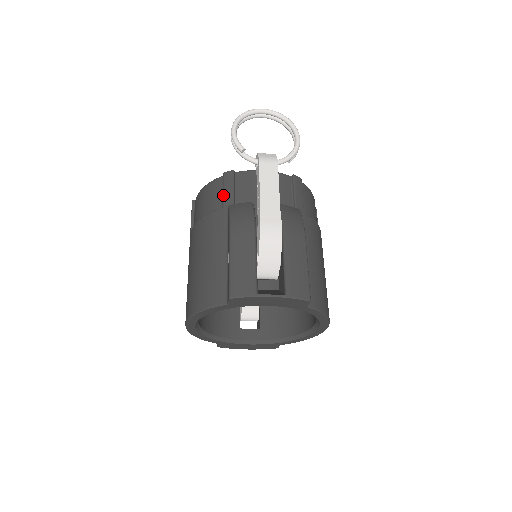
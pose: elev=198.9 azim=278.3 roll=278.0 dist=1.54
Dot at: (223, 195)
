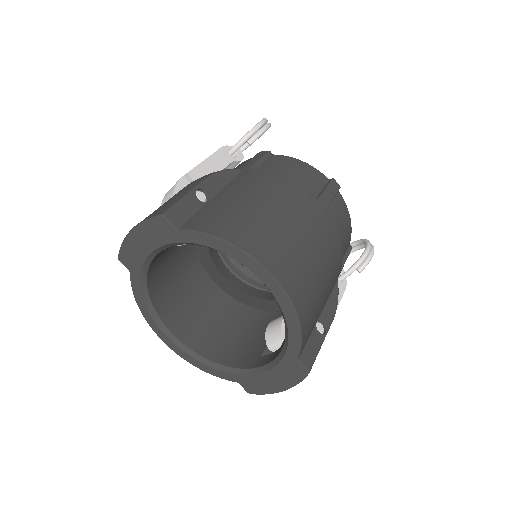
Dot at: occluded
